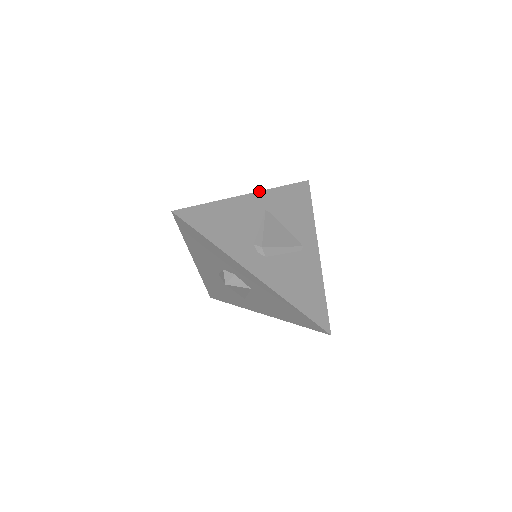
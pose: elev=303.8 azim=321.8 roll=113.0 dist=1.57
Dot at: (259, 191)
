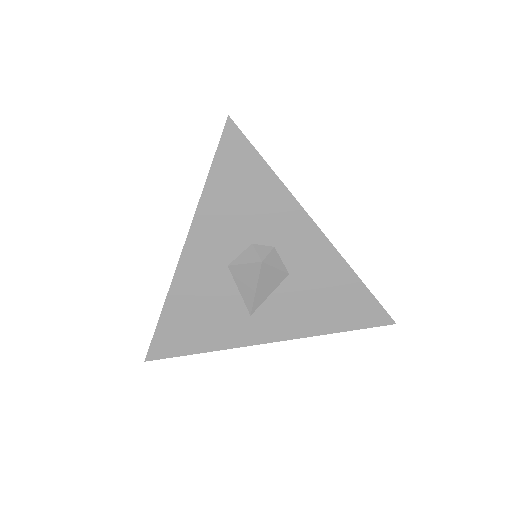
Dot at: occluded
